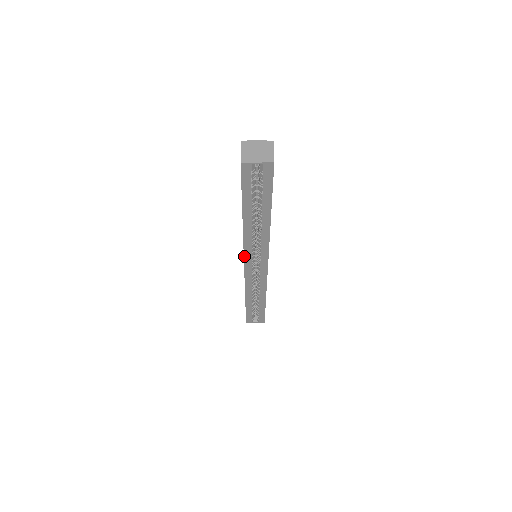
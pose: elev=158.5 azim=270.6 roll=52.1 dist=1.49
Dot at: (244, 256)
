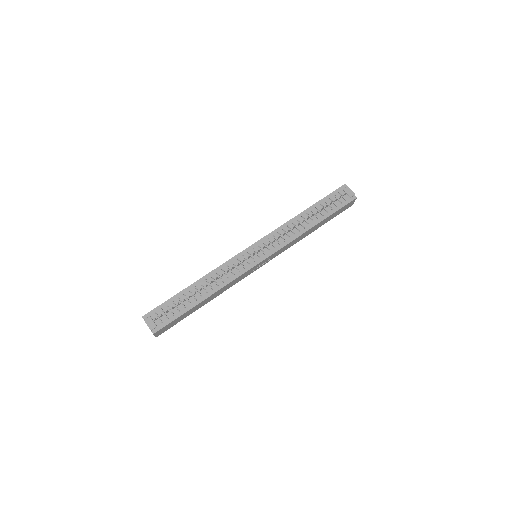
Dot at: occluded
